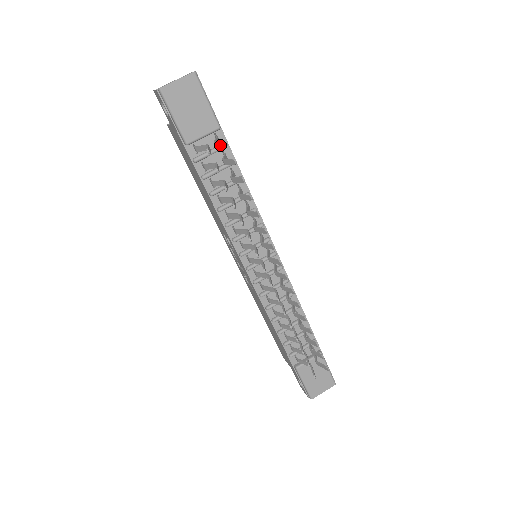
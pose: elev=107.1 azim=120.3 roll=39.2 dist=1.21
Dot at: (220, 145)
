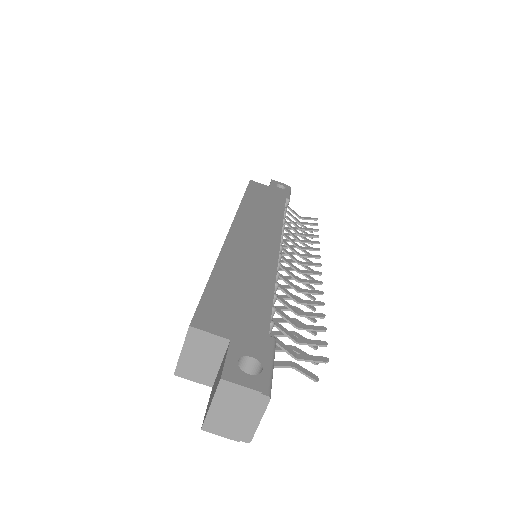
Dot at: (310, 359)
